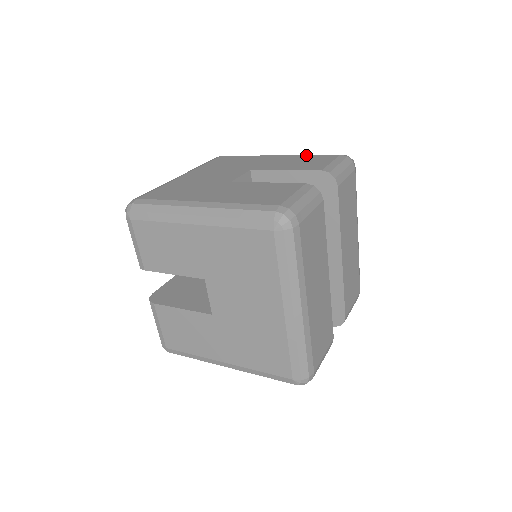
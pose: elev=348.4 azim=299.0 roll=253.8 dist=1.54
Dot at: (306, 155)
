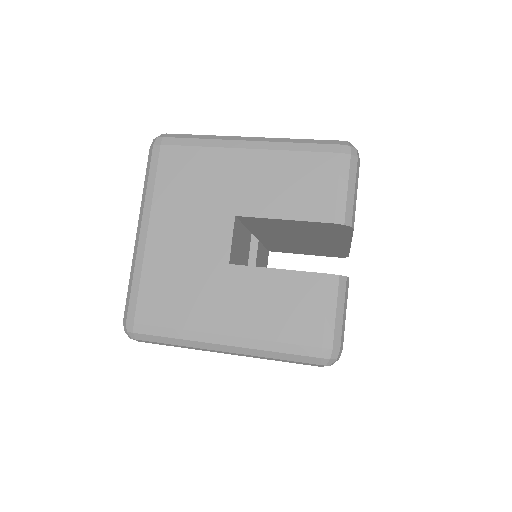
Dot at: (292, 153)
